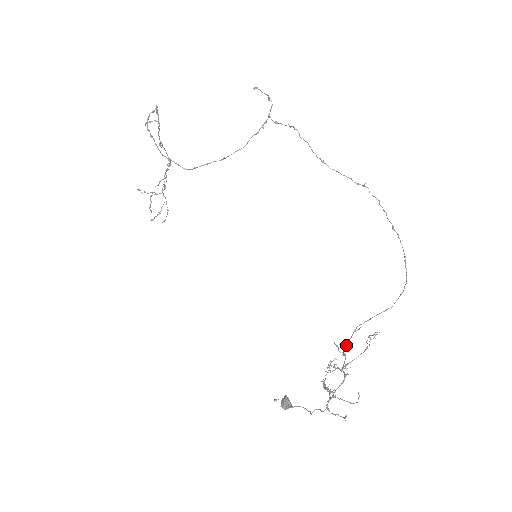
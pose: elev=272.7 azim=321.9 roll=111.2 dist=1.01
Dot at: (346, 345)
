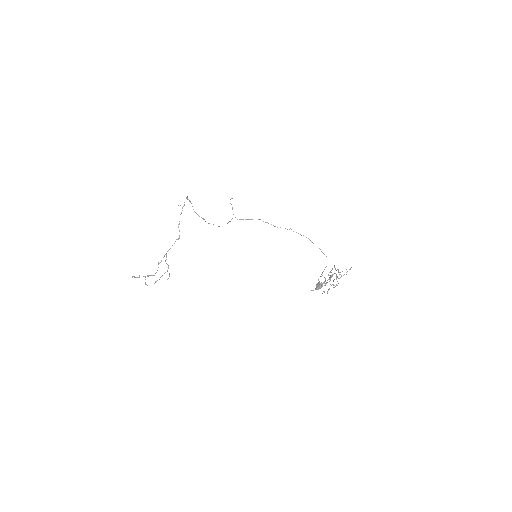
Dot at: occluded
